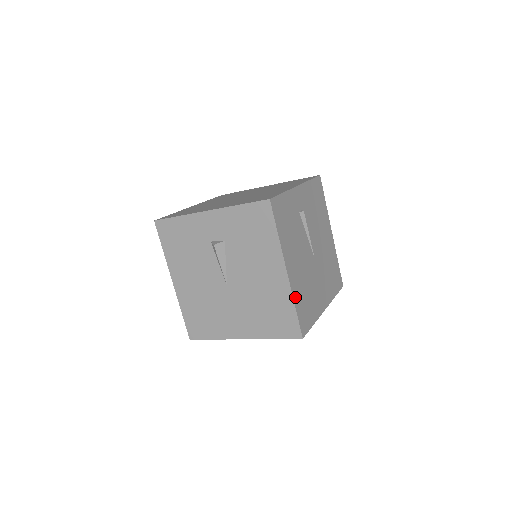
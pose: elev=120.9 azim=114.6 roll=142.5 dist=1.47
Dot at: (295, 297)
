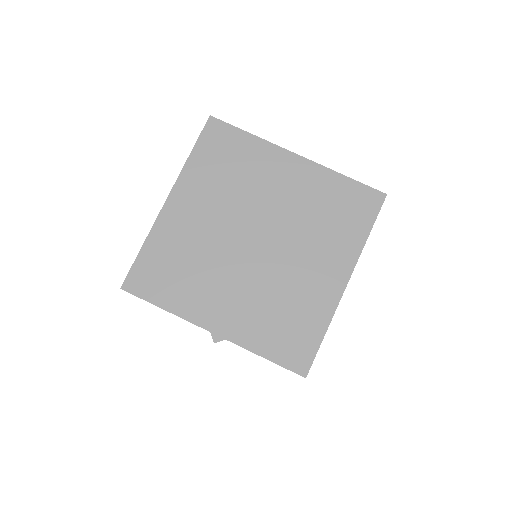
Dot at: occluded
